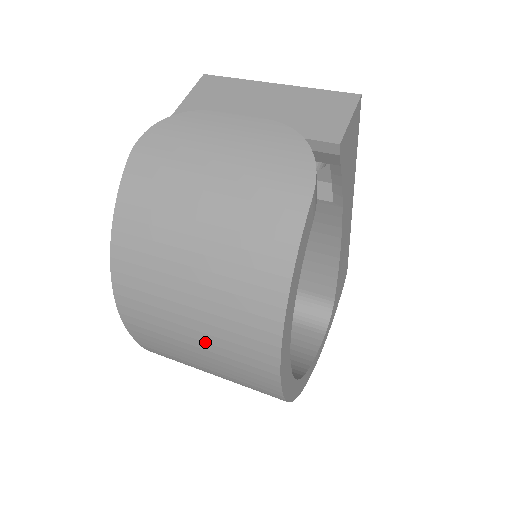
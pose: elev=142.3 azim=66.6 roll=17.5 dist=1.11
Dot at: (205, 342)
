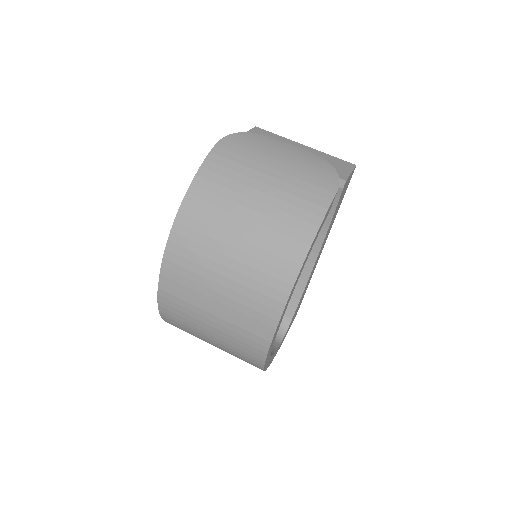
Dot at: (232, 280)
